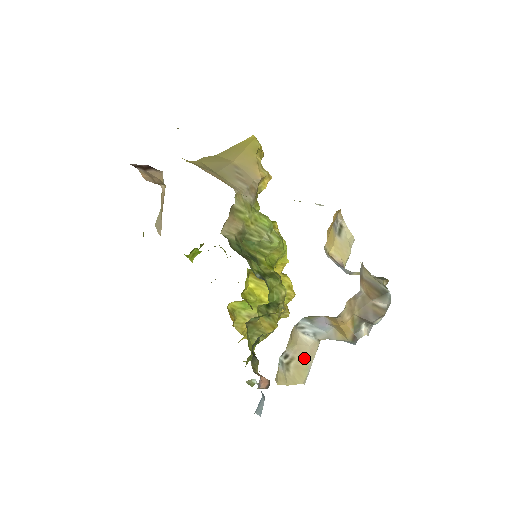
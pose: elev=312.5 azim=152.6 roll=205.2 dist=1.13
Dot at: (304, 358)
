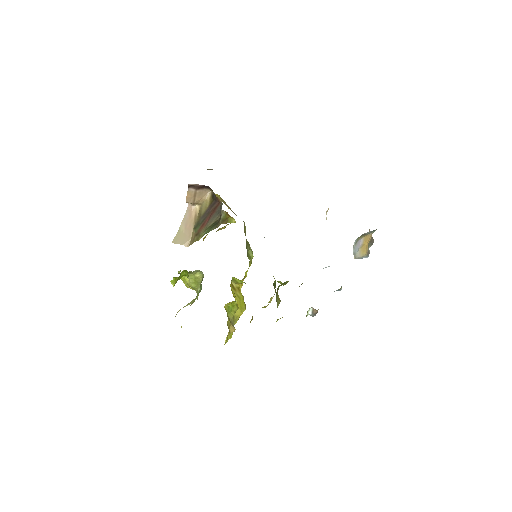
Dot at: occluded
